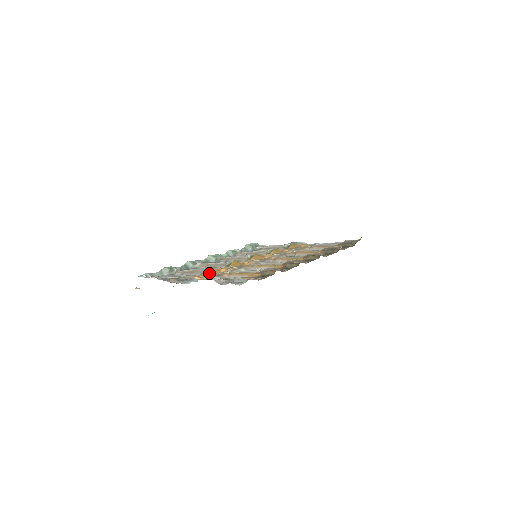
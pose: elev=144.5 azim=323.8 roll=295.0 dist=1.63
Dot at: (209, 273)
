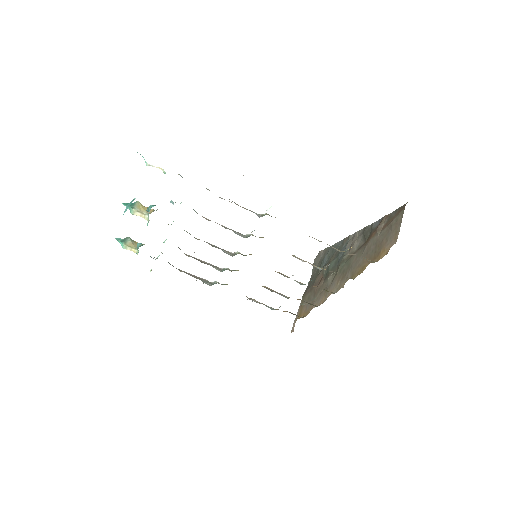
Dot at: occluded
